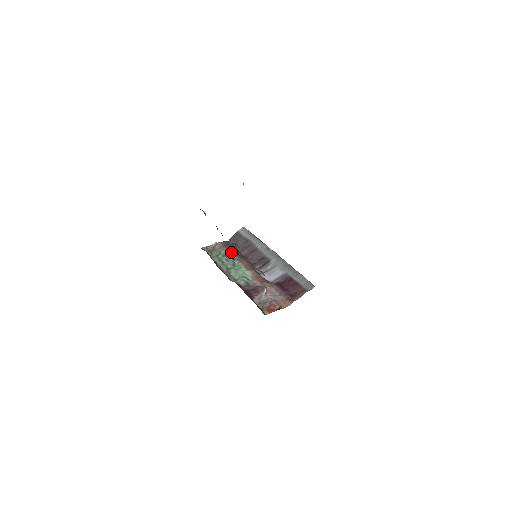
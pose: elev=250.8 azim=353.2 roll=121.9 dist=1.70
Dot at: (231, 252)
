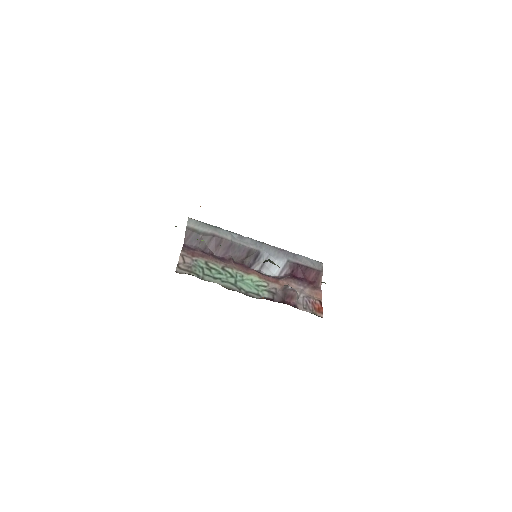
Dot at: (209, 260)
